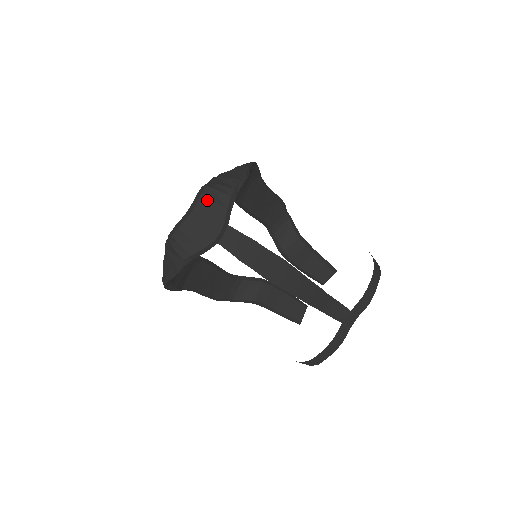
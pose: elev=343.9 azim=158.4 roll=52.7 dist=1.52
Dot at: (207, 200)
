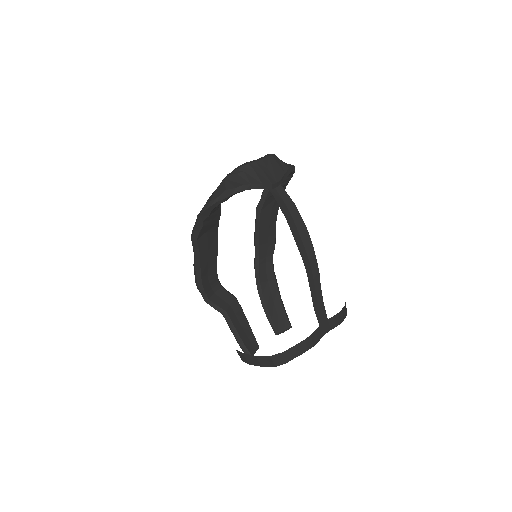
Dot at: (274, 160)
